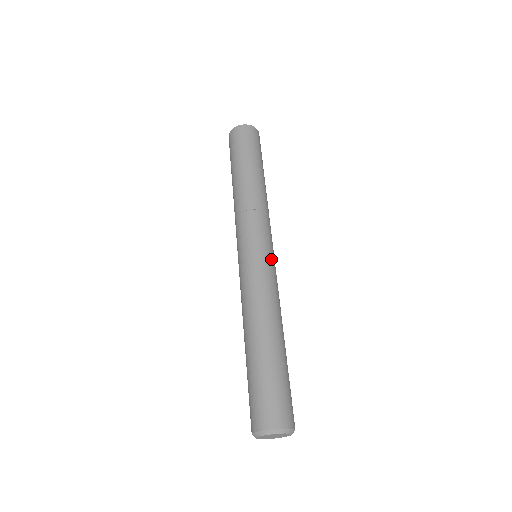
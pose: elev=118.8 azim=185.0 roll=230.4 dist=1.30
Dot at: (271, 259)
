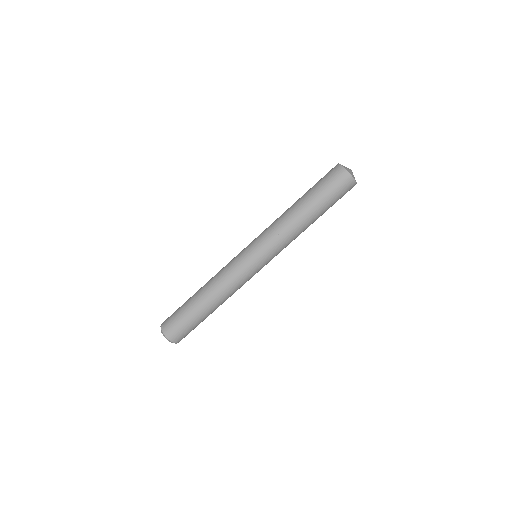
Dot at: (256, 270)
